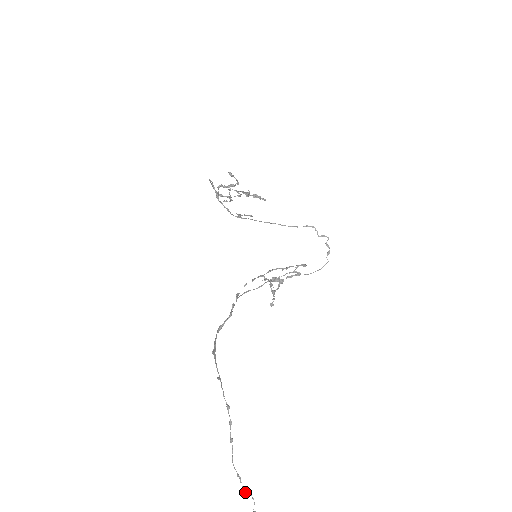
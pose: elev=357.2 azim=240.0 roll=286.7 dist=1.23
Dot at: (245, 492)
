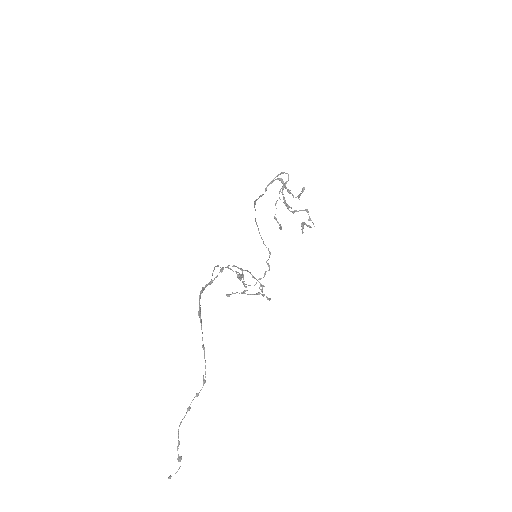
Dot at: (180, 459)
